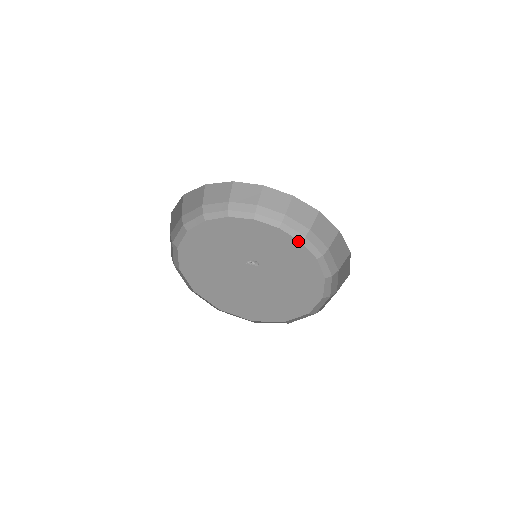
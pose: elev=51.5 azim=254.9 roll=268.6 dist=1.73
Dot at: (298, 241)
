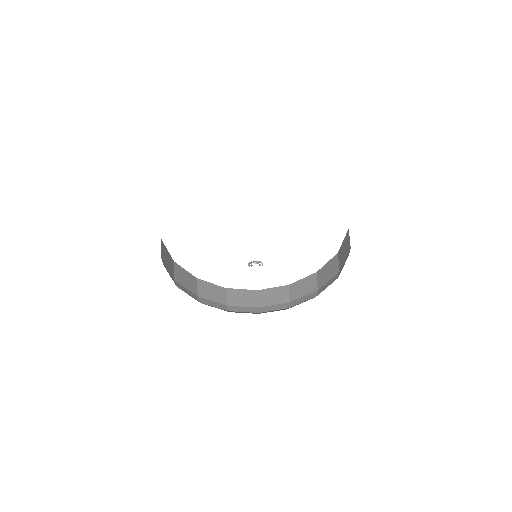
Dot at: occluded
